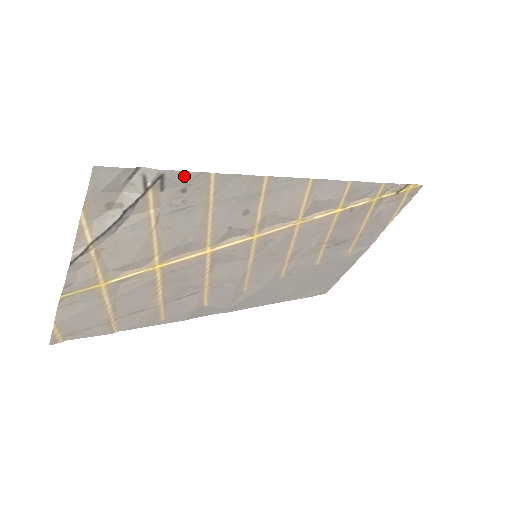
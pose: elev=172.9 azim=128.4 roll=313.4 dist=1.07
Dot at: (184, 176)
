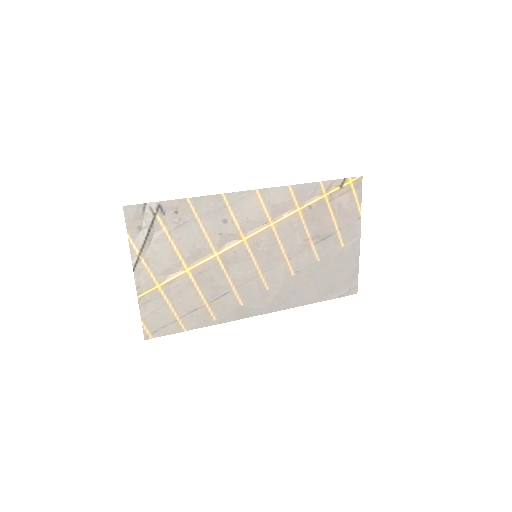
Dot at: (172, 203)
